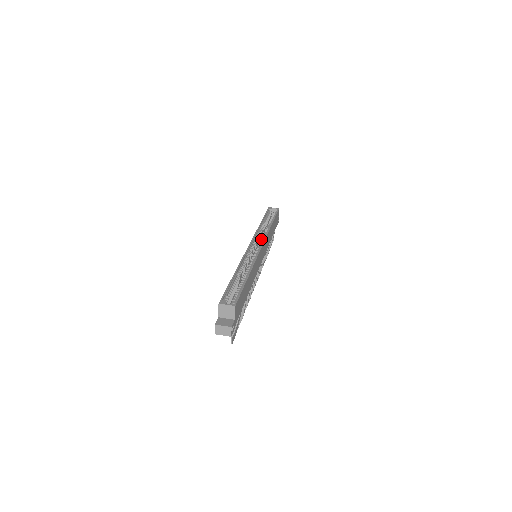
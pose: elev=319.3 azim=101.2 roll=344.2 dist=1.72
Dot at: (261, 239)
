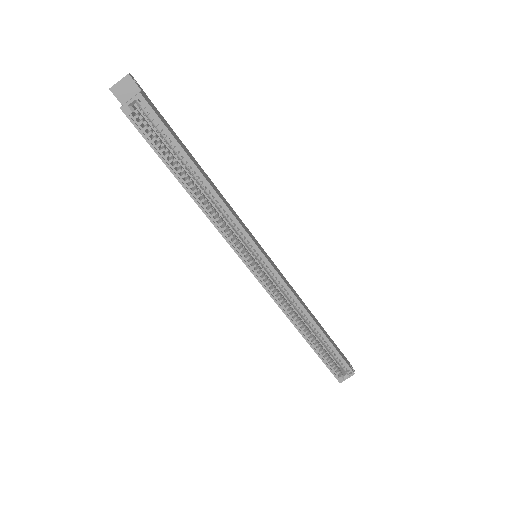
Dot at: (244, 241)
